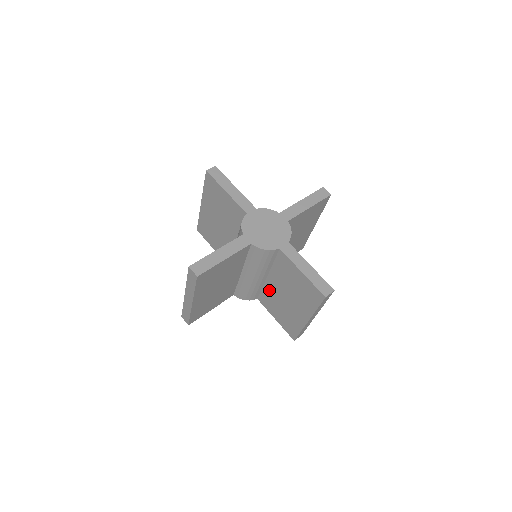
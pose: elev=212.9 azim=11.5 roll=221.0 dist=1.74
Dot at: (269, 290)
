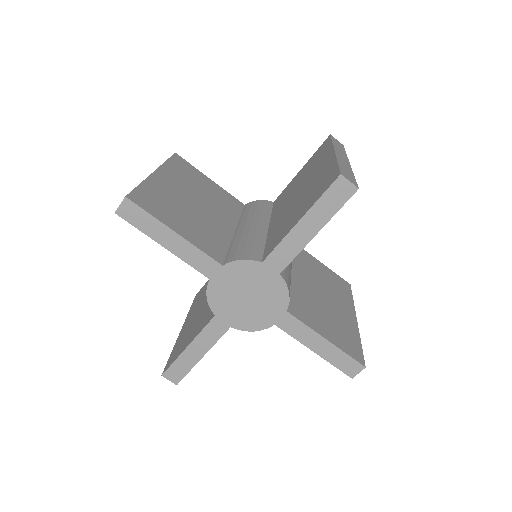
Dot at: occluded
